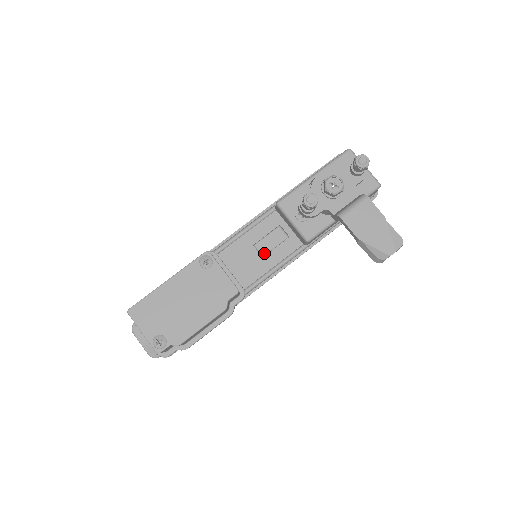
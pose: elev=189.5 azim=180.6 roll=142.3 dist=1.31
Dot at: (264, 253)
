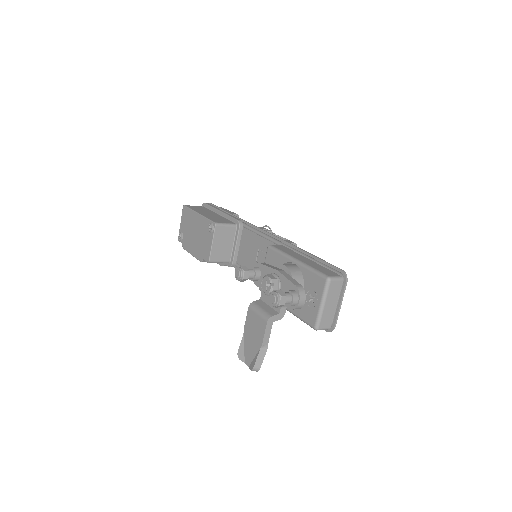
Dot at: (258, 261)
